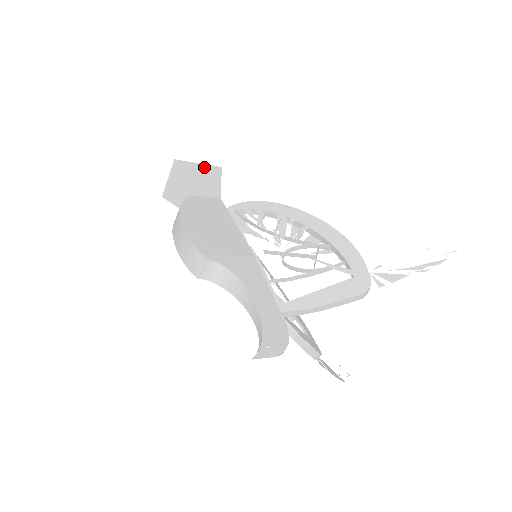
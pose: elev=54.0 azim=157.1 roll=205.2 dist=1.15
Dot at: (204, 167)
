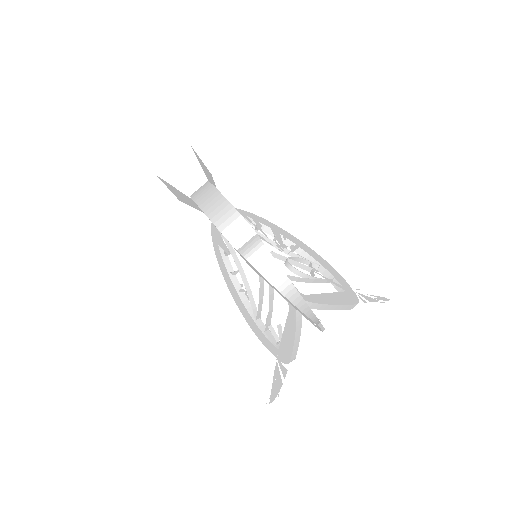
Dot at: (205, 166)
